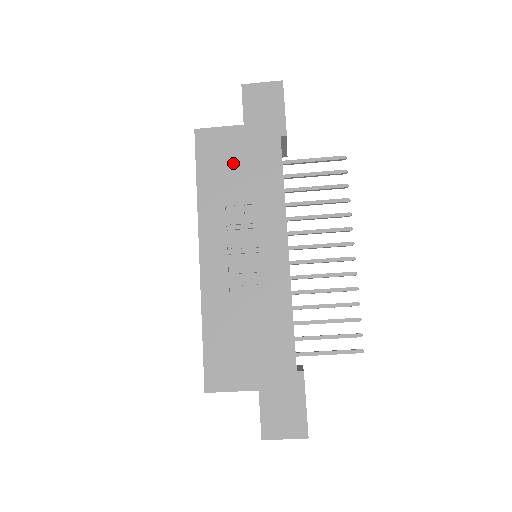
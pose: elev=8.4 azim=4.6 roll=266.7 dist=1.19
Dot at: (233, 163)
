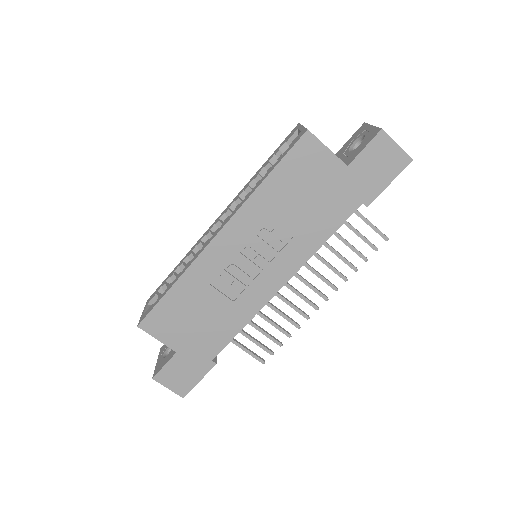
Dot at: (308, 190)
